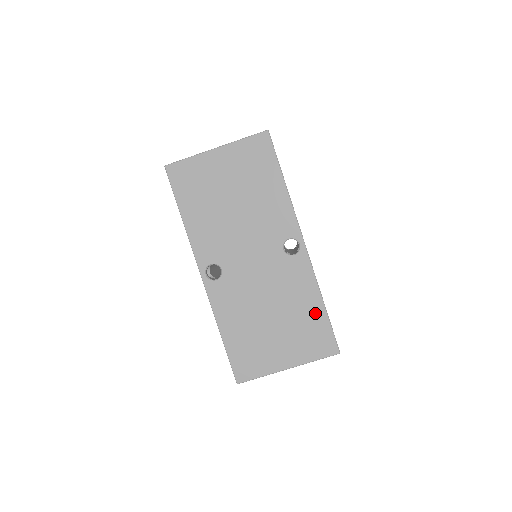
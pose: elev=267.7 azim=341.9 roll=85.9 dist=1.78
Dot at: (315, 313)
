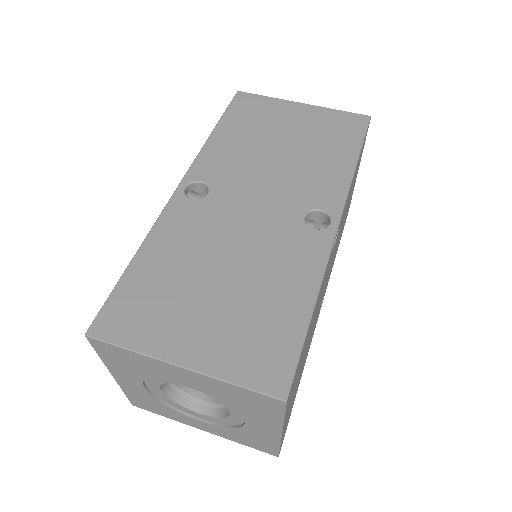
Dot at: (290, 313)
